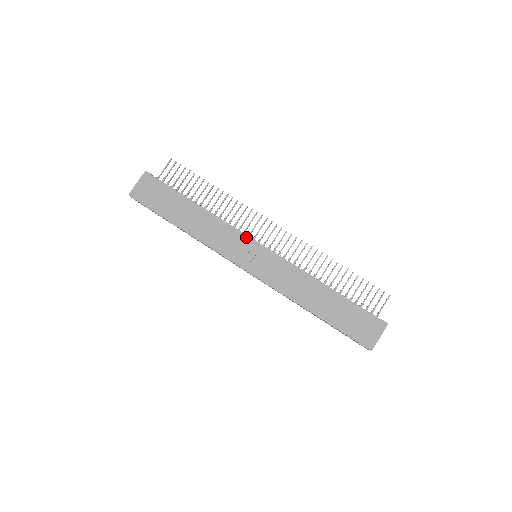
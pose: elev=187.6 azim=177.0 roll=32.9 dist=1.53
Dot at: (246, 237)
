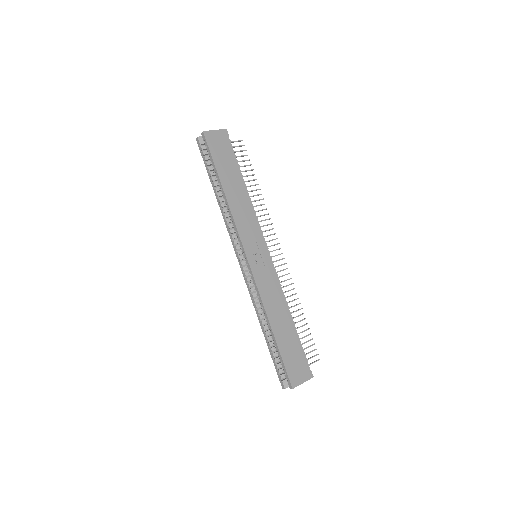
Dot at: (262, 236)
